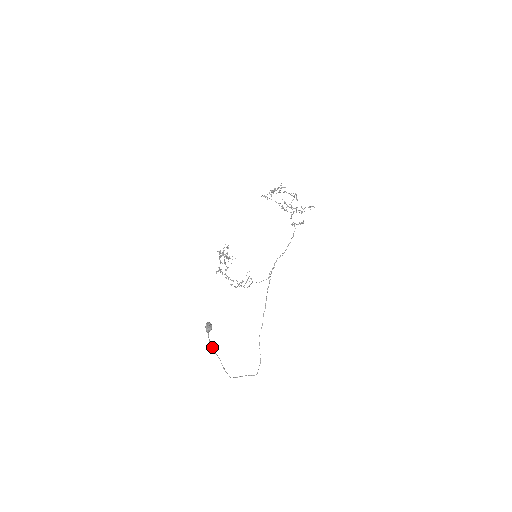
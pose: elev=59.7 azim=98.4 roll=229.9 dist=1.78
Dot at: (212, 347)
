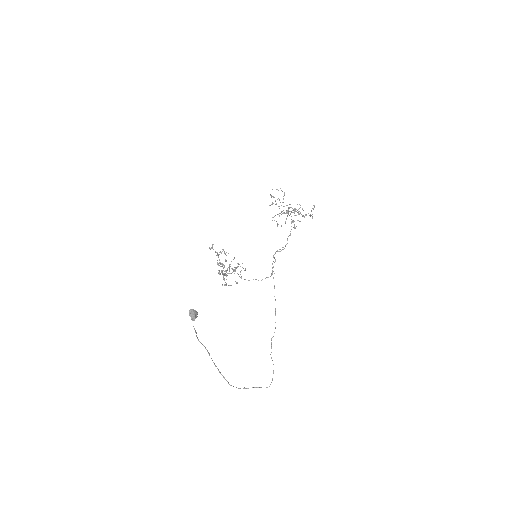
Dot at: occluded
